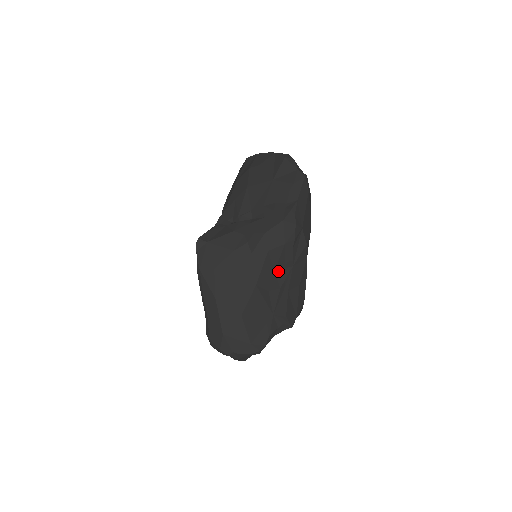
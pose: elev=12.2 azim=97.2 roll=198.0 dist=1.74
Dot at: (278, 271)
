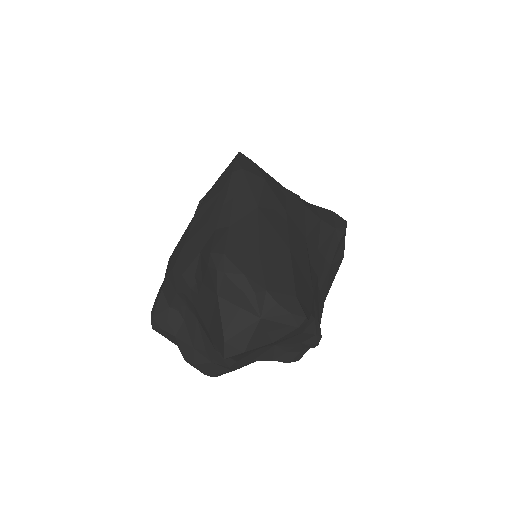
Dot at: (320, 253)
